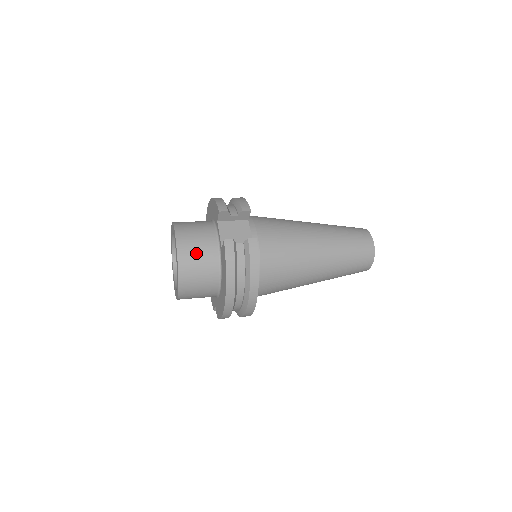
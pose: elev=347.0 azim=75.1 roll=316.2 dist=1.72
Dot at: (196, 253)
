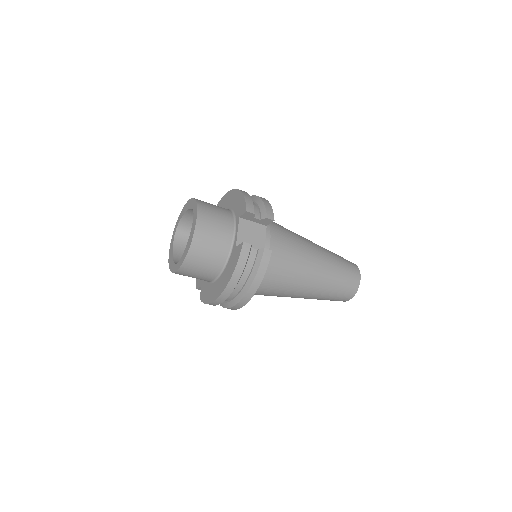
Dot at: (210, 241)
